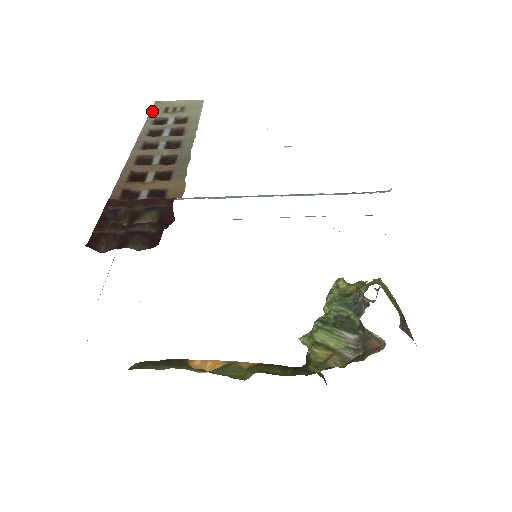
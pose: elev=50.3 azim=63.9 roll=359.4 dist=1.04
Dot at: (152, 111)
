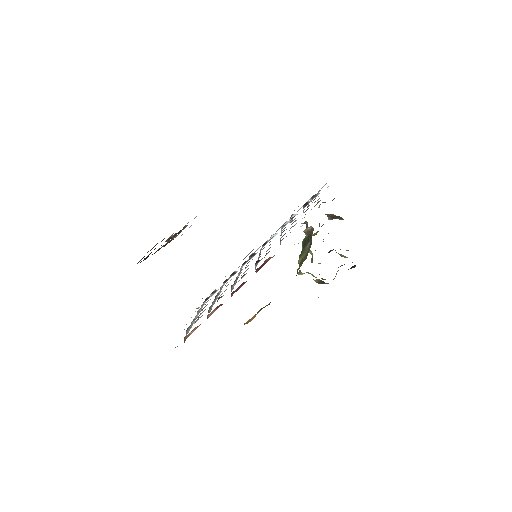
Dot at: occluded
